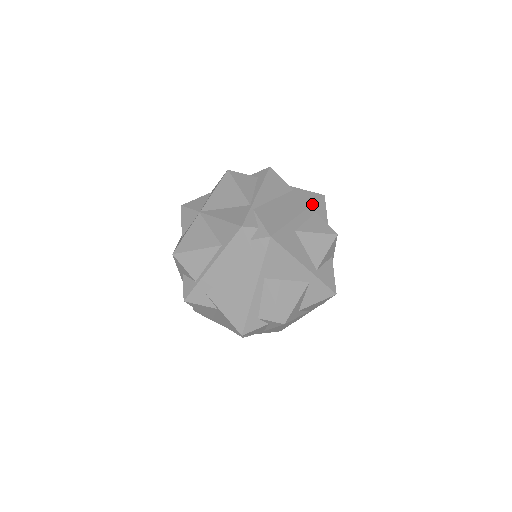
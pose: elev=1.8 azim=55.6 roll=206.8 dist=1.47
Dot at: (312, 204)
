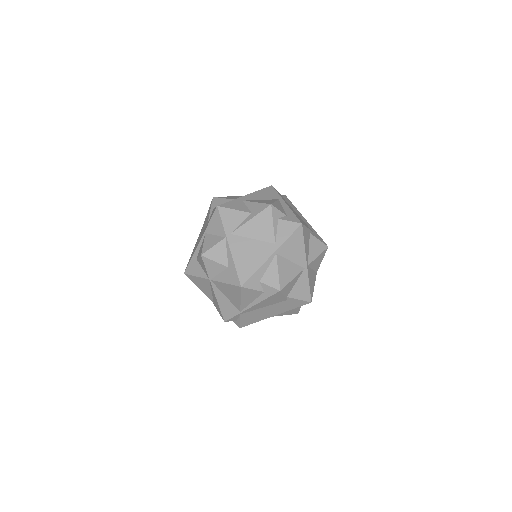
Dot at: occluded
